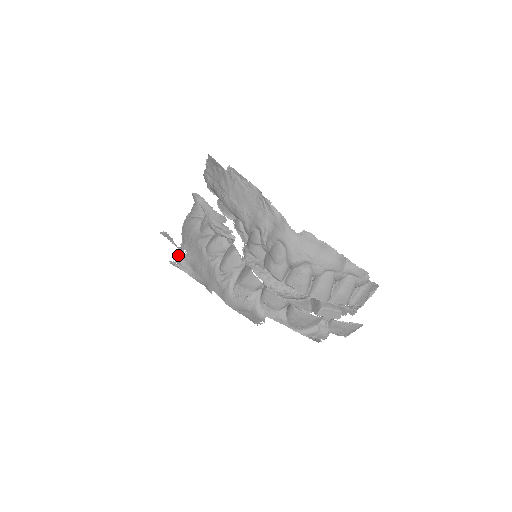
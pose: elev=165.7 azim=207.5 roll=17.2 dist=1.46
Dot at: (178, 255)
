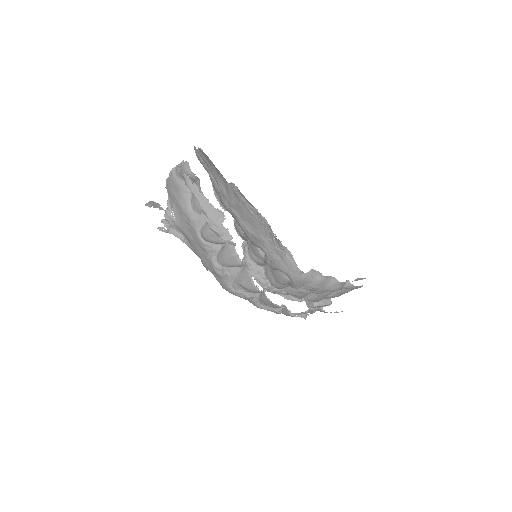
Dot at: (166, 219)
